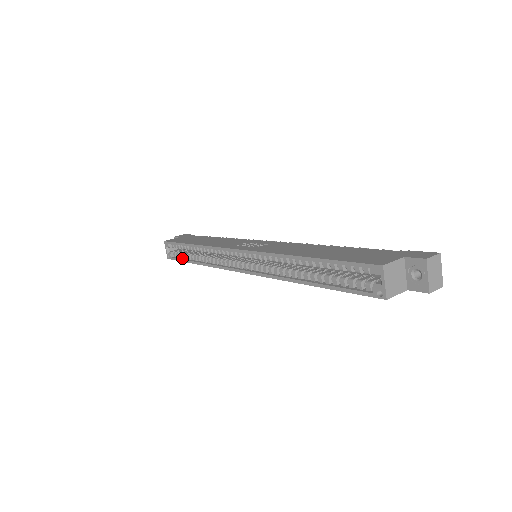
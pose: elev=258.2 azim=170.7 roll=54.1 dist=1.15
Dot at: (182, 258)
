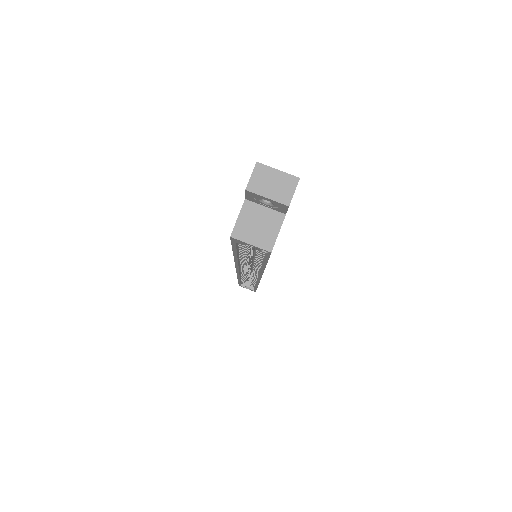
Dot at: (254, 287)
